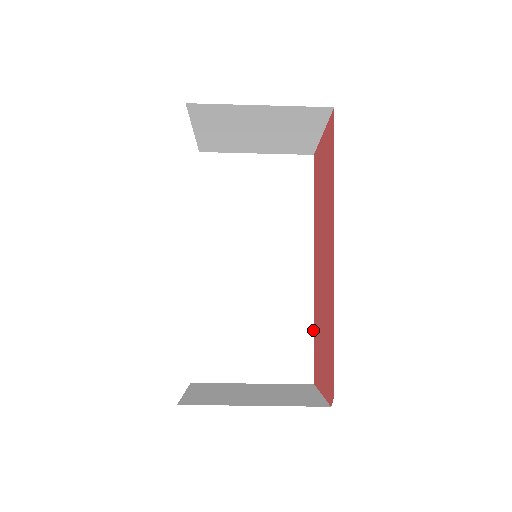
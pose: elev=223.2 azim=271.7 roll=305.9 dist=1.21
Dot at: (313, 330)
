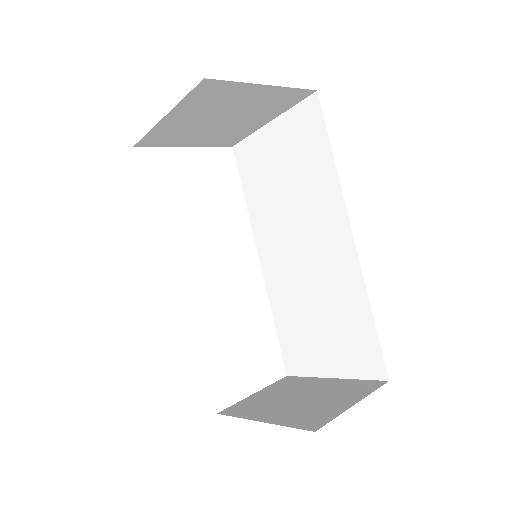
Dot at: (371, 315)
